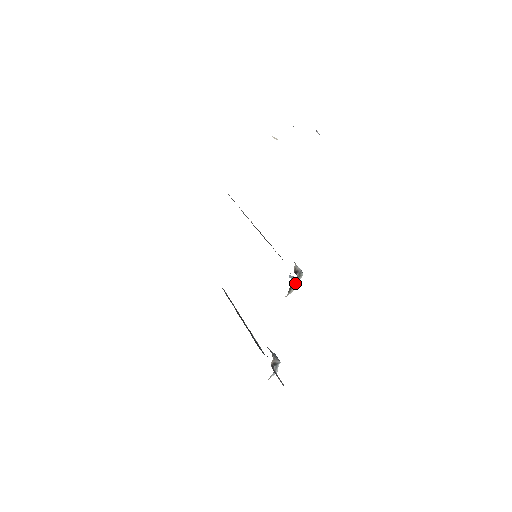
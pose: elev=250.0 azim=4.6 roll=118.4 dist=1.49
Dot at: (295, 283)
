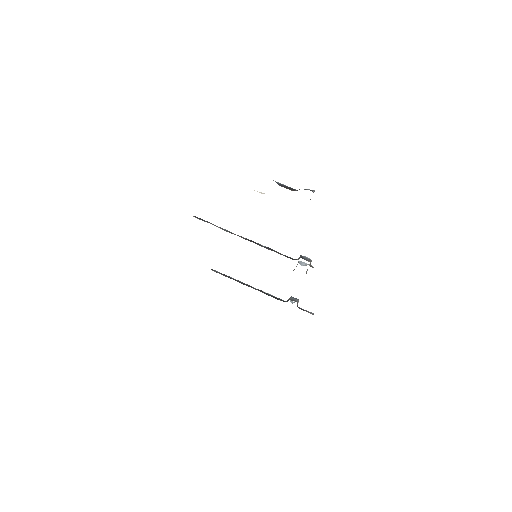
Dot at: occluded
